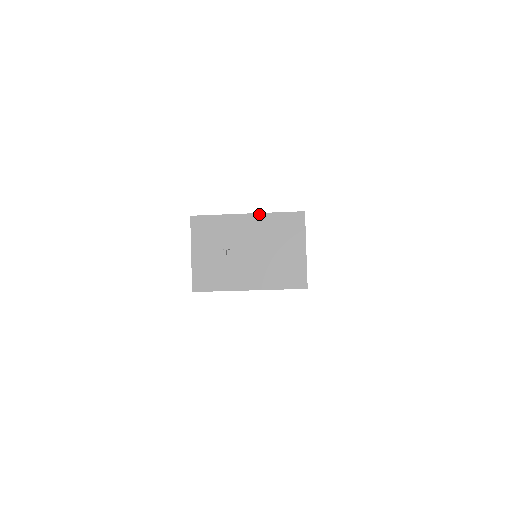
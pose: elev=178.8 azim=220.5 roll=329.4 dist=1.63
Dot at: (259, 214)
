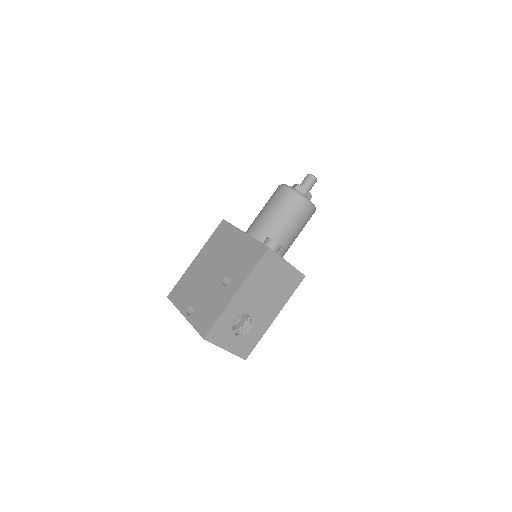
Dot at: (188, 321)
